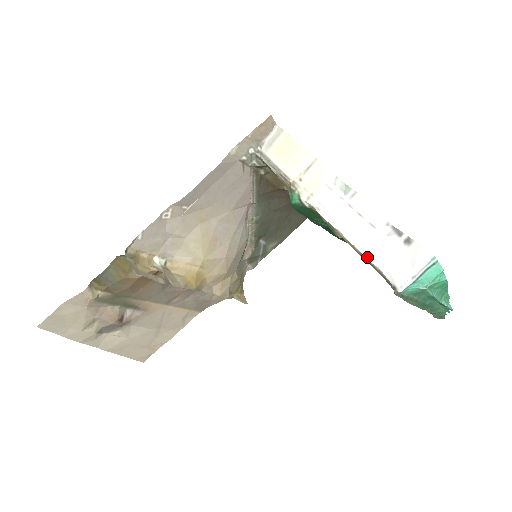
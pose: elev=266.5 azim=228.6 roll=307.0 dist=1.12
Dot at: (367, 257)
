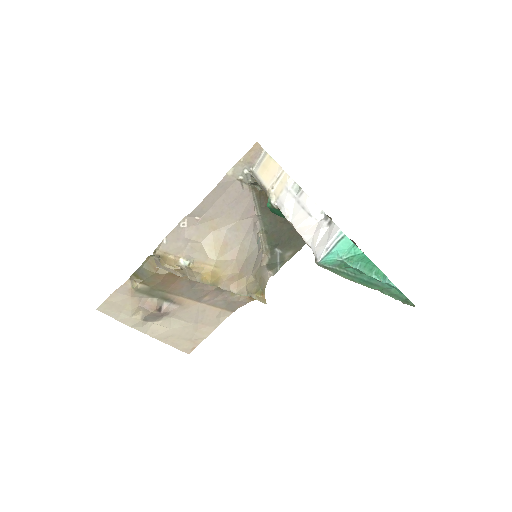
Dot at: (305, 239)
